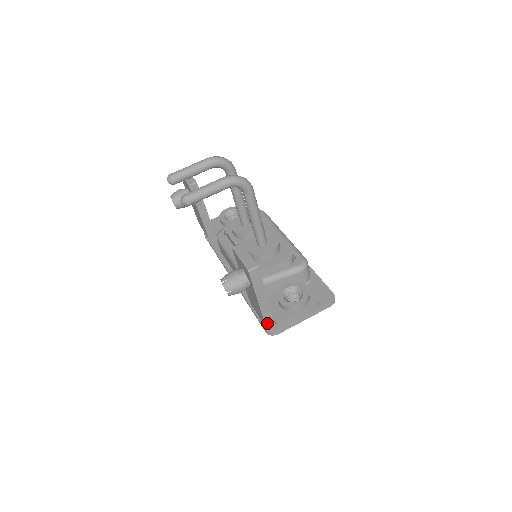
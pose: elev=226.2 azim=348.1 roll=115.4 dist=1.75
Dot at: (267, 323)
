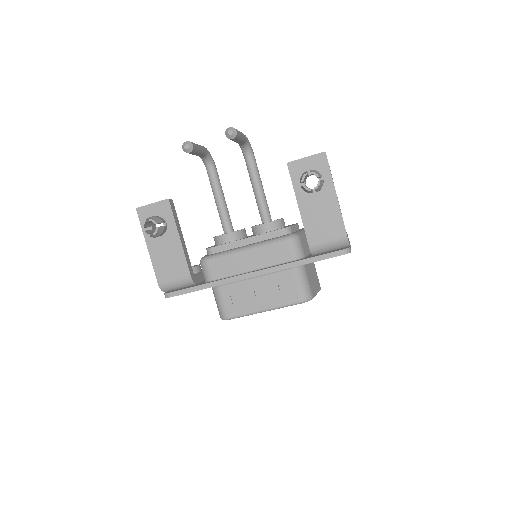
Dot at: (345, 229)
